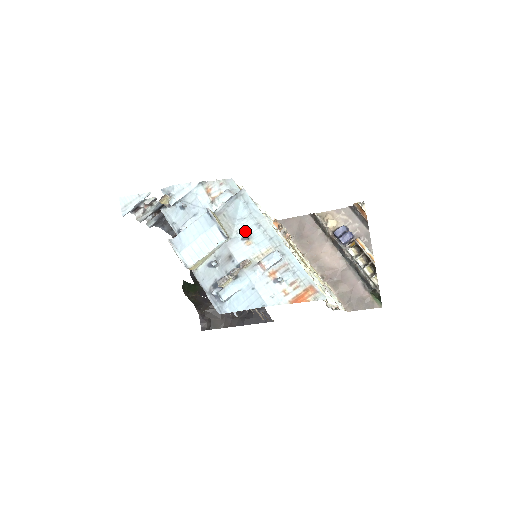
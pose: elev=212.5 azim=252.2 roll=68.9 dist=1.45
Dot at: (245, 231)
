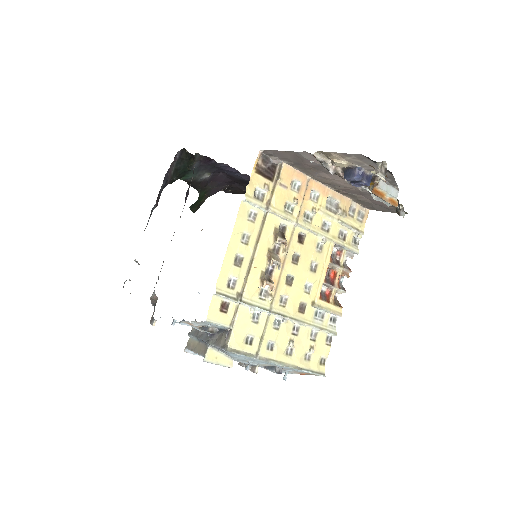
Dot at: (243, 360)
